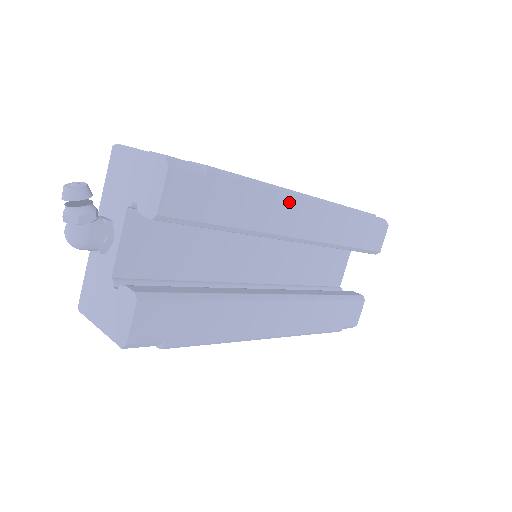
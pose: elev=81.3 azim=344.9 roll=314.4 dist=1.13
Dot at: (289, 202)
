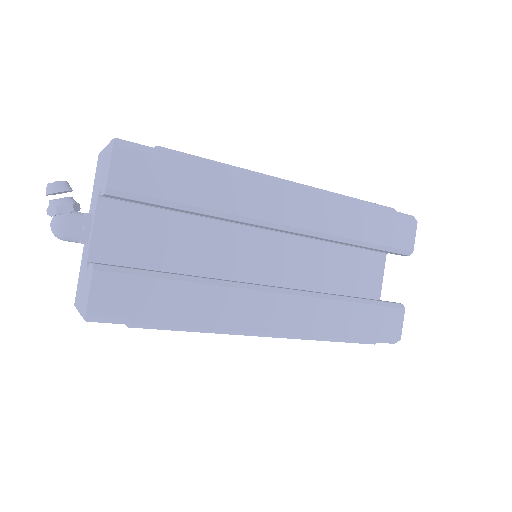
Dot at: (264, 186)
